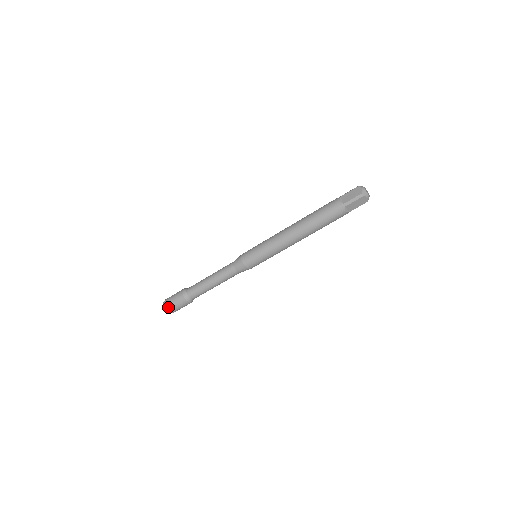
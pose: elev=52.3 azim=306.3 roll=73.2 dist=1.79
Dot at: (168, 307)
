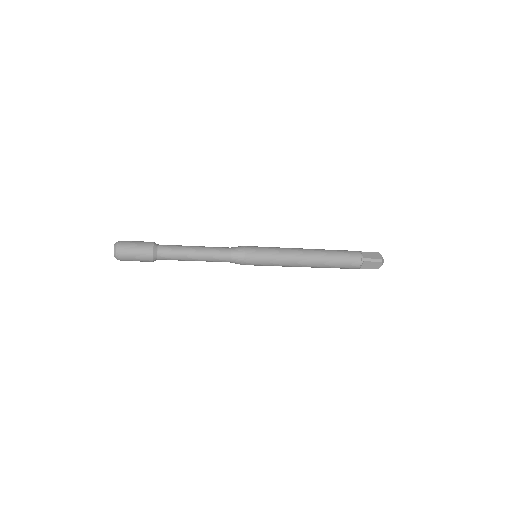
Dot at: occluded
